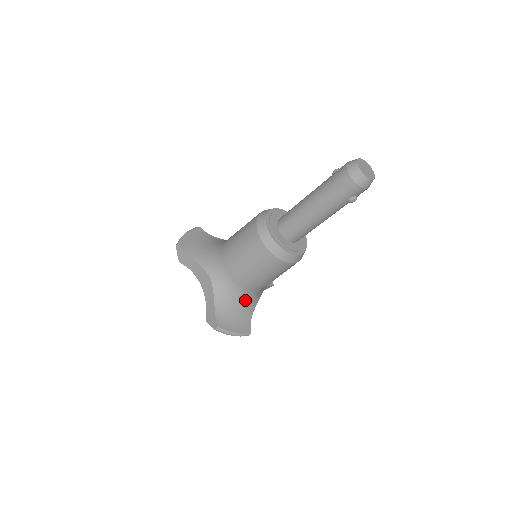
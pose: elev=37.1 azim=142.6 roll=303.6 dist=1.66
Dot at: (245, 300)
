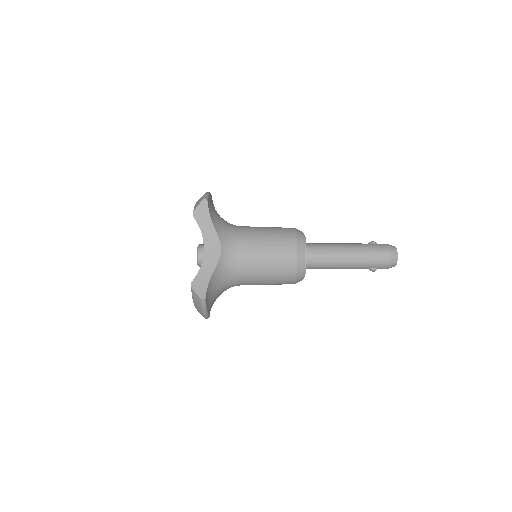
Dot at: (226, 286)
